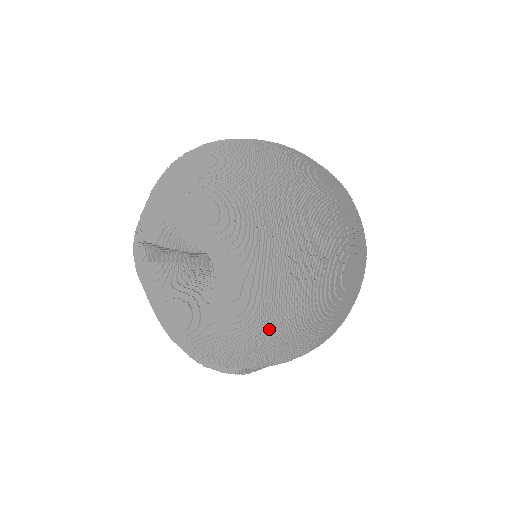
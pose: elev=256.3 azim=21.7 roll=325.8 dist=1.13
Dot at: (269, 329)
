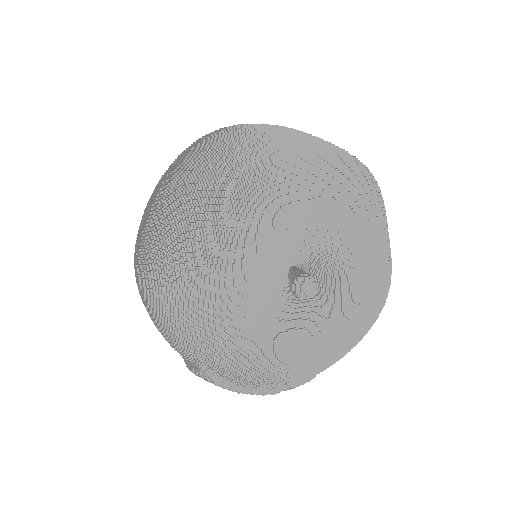
Dot at: occluded
